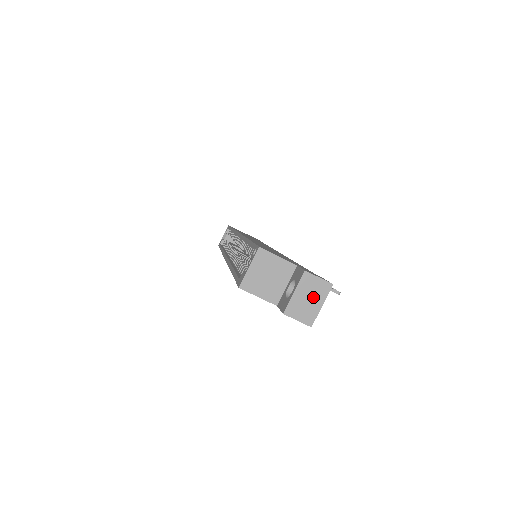
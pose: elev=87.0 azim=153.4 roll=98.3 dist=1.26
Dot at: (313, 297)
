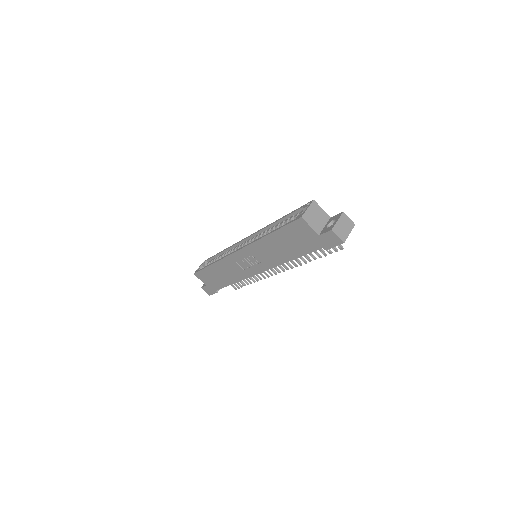
Dot at: (346, 227)
